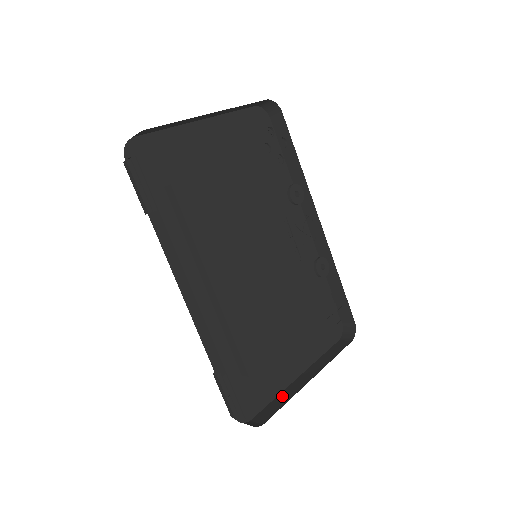
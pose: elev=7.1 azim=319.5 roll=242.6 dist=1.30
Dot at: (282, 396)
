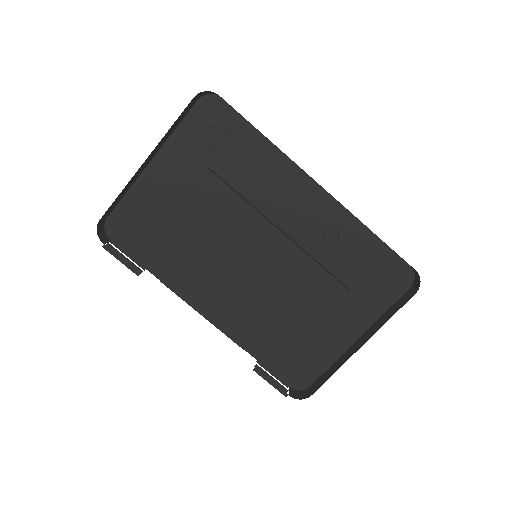
Dot at: (336, 364)
